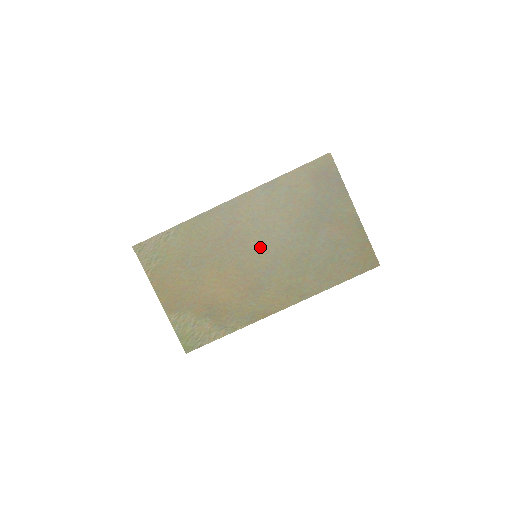
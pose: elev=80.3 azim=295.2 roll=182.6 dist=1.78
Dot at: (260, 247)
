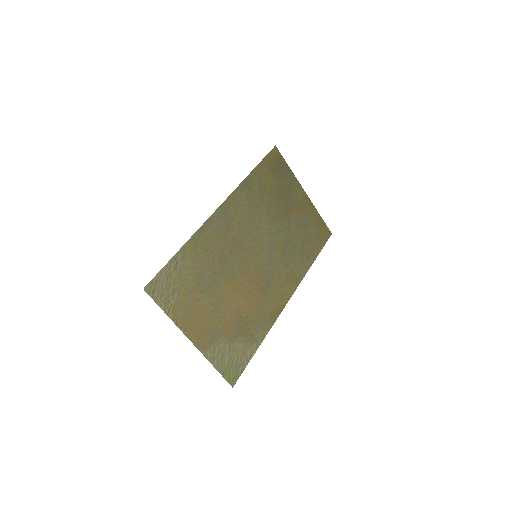
Dot at: (256, 246)
